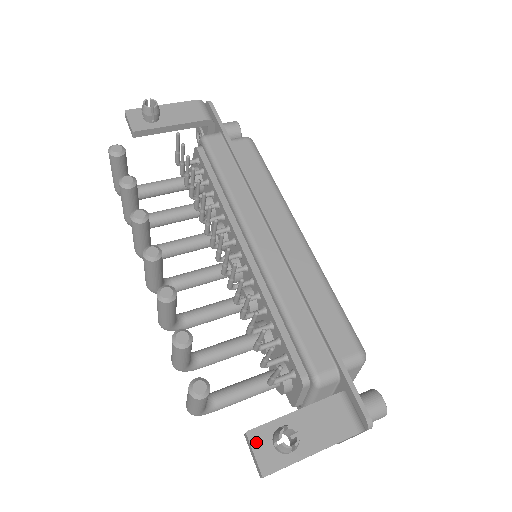
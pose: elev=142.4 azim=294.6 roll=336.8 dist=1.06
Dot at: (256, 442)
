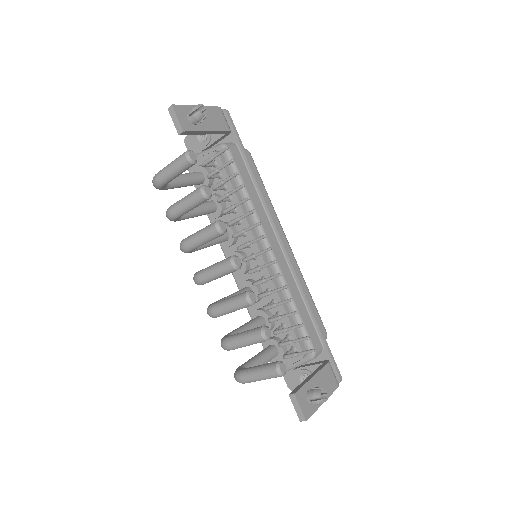
Dot at: (300, 399)
